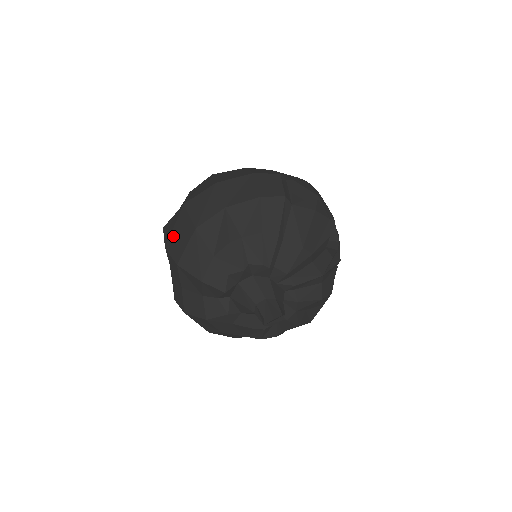
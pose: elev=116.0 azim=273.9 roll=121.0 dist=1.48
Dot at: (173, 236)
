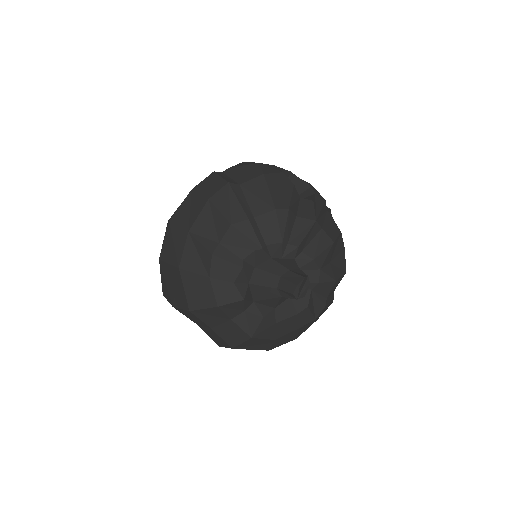
Dot at: (171, 292)
